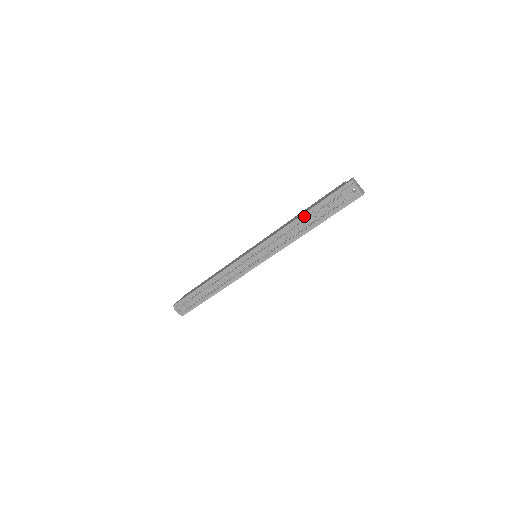
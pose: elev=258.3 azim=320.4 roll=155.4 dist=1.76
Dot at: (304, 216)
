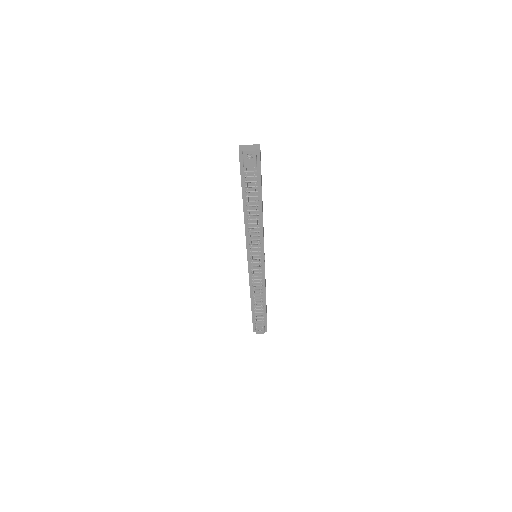
Dot at: (245, 205)
